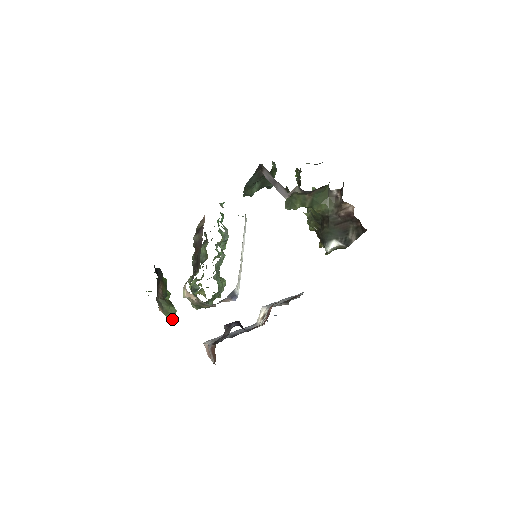
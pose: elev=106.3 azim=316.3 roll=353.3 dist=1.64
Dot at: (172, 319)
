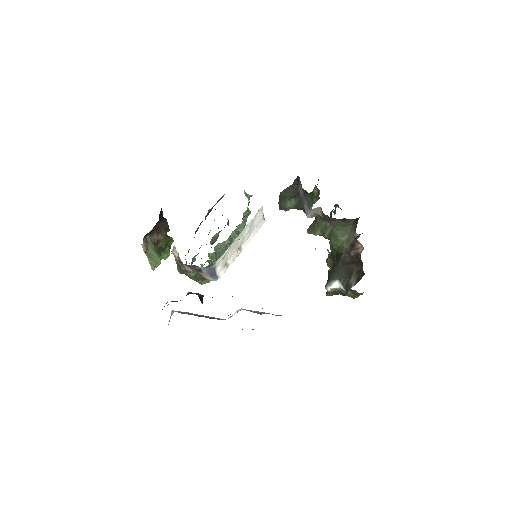
Dot at: (153, 267)
